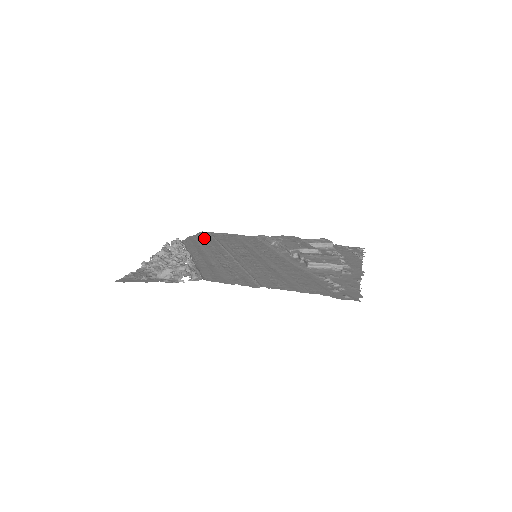
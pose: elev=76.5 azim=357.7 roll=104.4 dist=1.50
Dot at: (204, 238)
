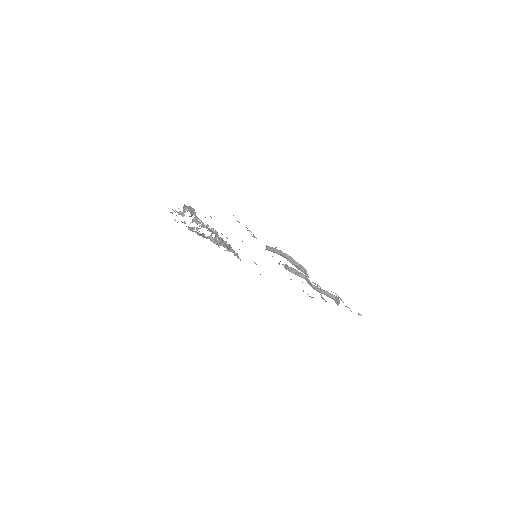
Dot at: occluded
